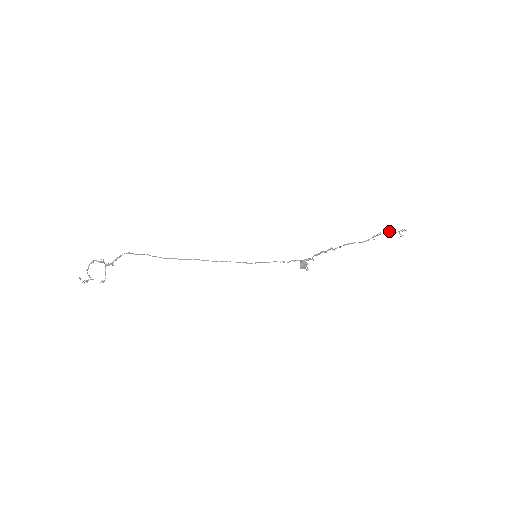
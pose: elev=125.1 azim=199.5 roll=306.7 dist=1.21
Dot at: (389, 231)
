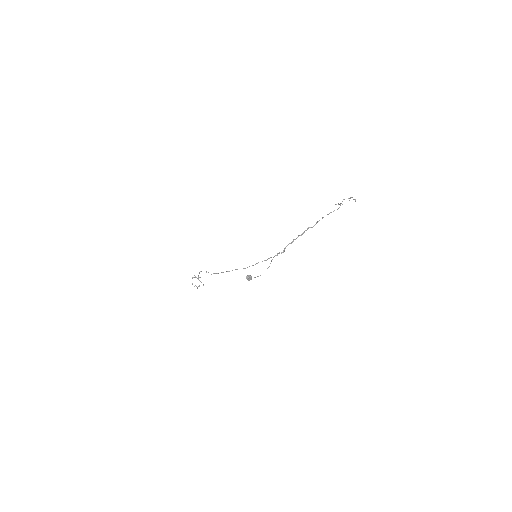
Dot at: occluded
